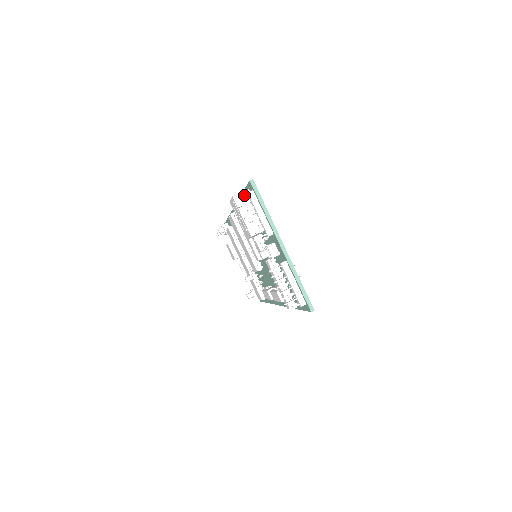
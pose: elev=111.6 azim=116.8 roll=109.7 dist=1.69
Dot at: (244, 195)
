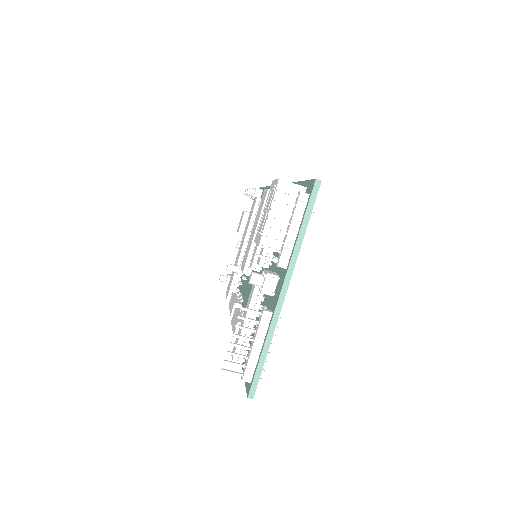
Dot at: (294, 189)
